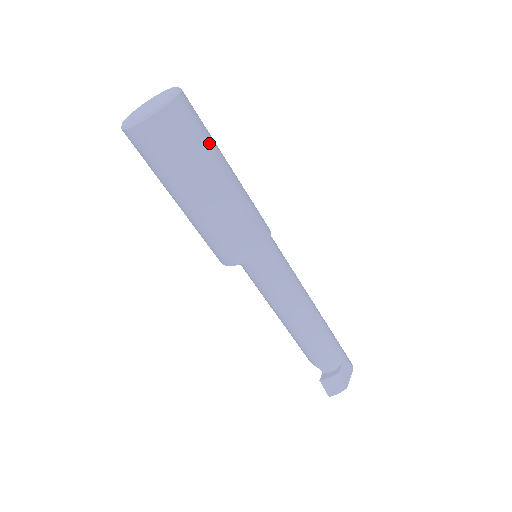
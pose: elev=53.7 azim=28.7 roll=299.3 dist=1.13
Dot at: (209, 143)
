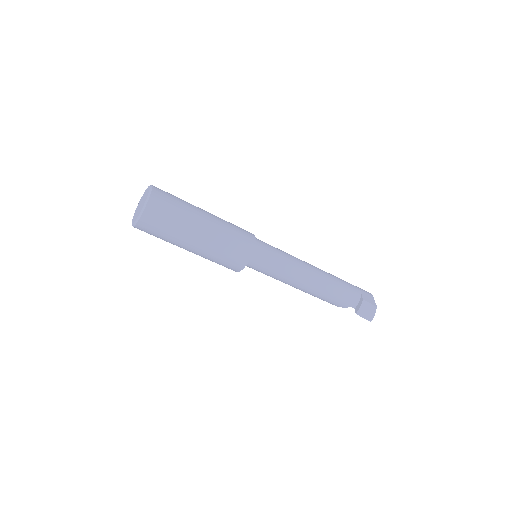
Dot at: (185, 203)
